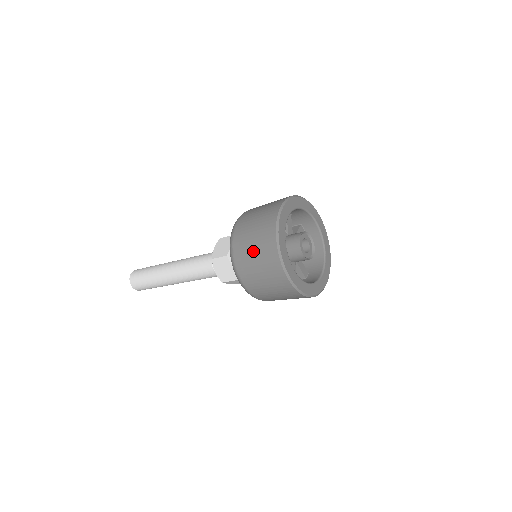
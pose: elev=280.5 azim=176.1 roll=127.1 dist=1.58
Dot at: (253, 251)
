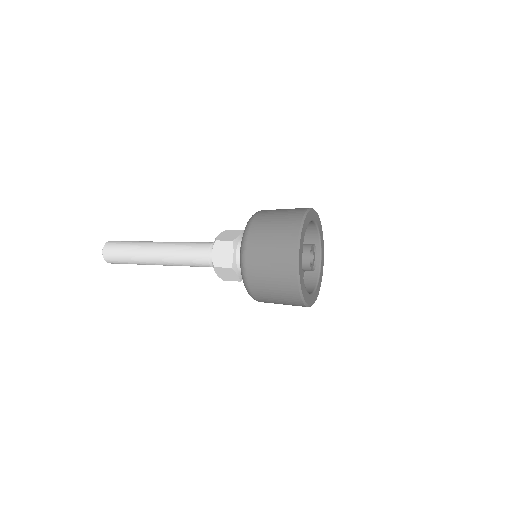
Dot at: (271, 234)
